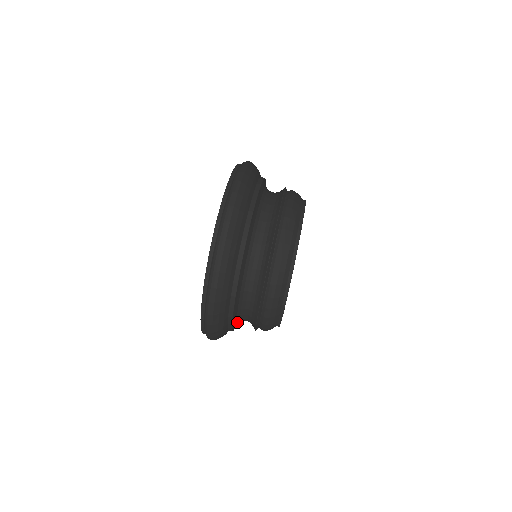
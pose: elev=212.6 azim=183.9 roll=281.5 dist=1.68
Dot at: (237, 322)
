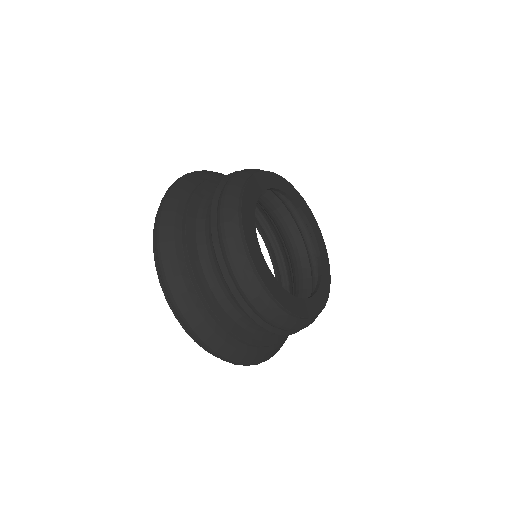
Dot at: occluded
